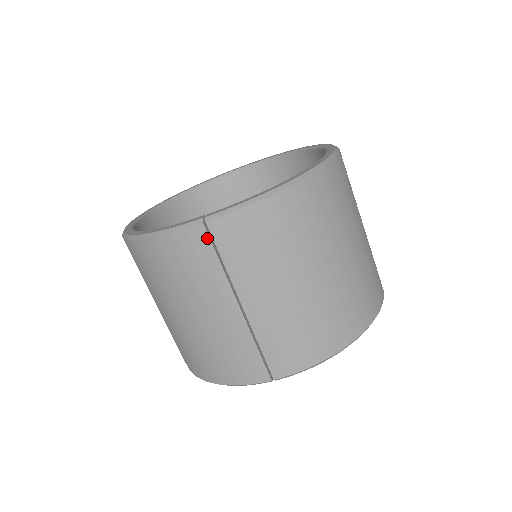
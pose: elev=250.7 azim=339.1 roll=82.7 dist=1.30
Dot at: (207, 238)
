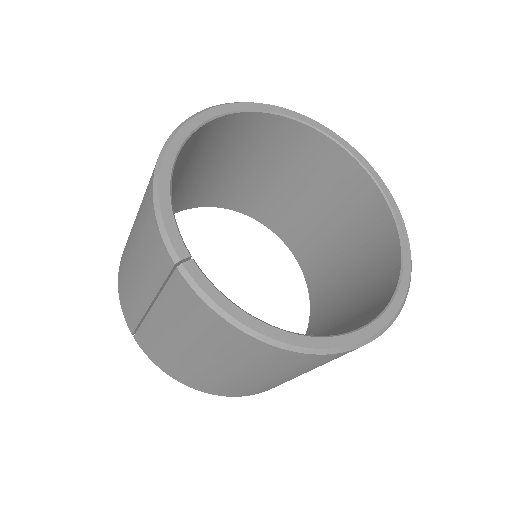
Dot at: (169, 270)
